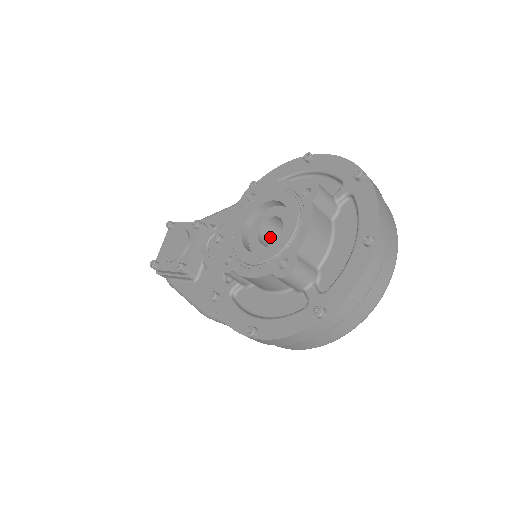
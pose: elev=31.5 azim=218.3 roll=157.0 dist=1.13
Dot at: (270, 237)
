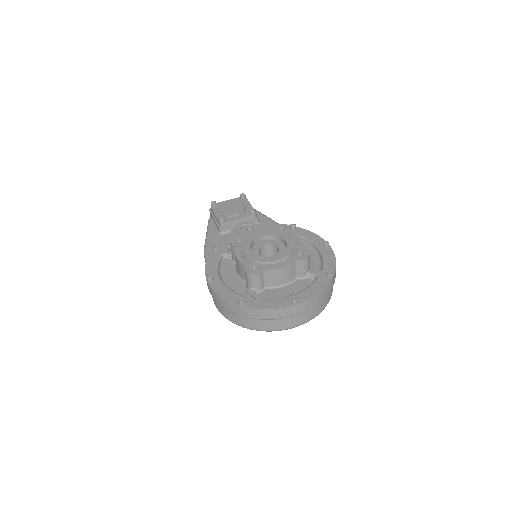
Dot at: (267, 254)
